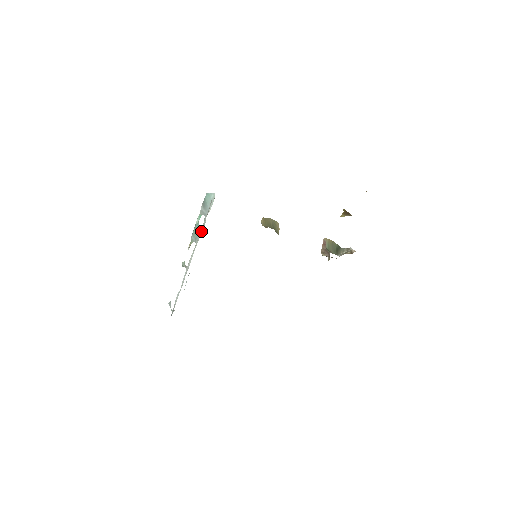
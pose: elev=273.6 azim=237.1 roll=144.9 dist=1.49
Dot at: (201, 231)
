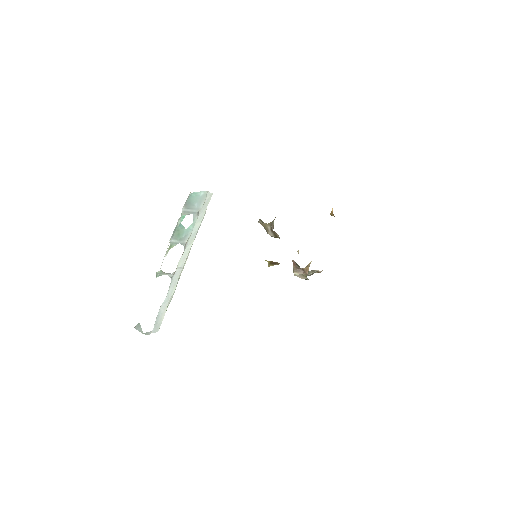
Dot at: (198, 223)
